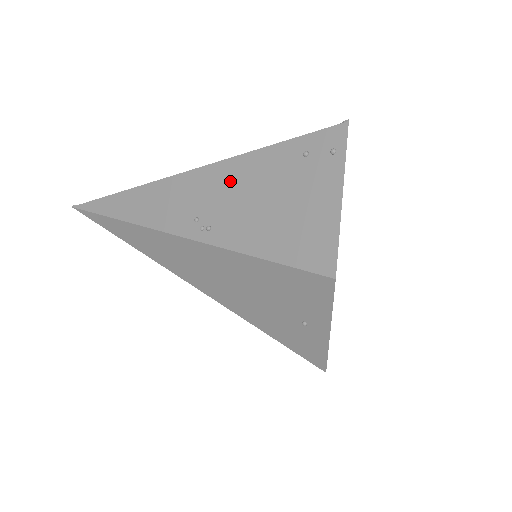
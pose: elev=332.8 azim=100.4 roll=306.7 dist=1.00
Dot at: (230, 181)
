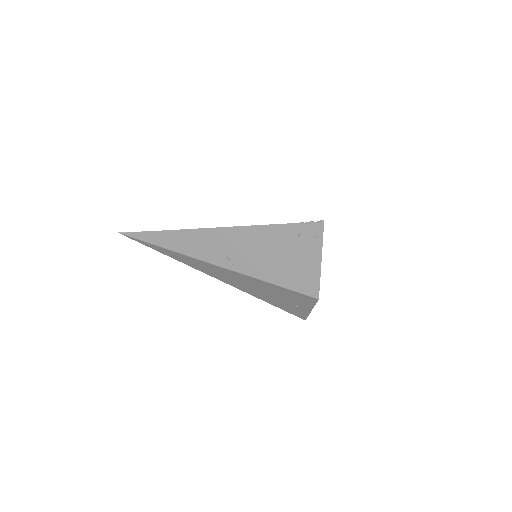
Dot at: (250, 240)
